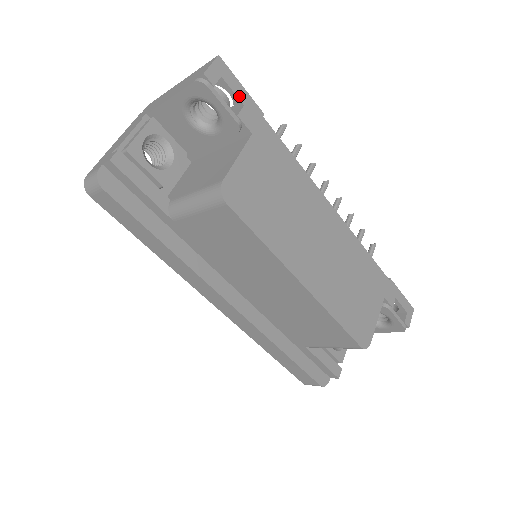
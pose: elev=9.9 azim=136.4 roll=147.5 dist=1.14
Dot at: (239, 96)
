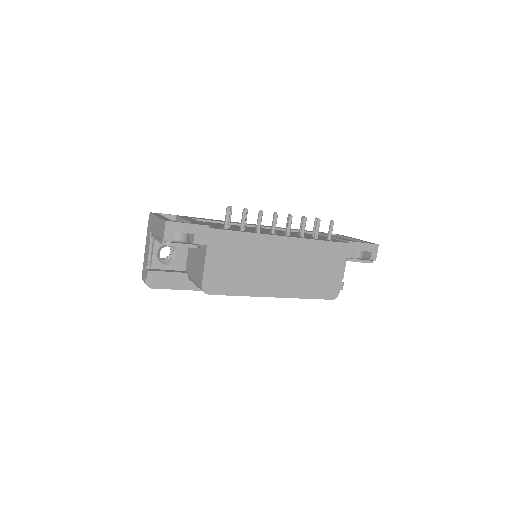
Dot at: (189, 232)
